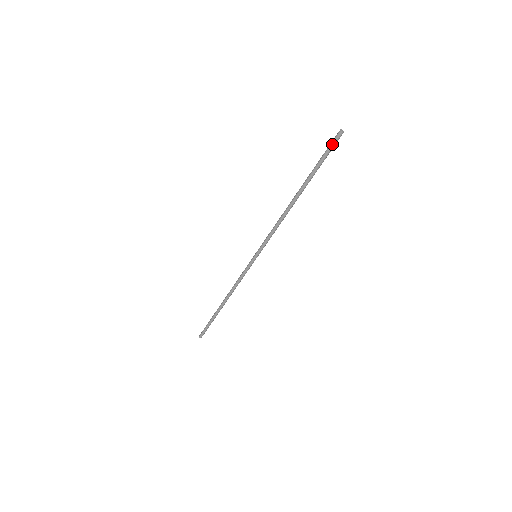
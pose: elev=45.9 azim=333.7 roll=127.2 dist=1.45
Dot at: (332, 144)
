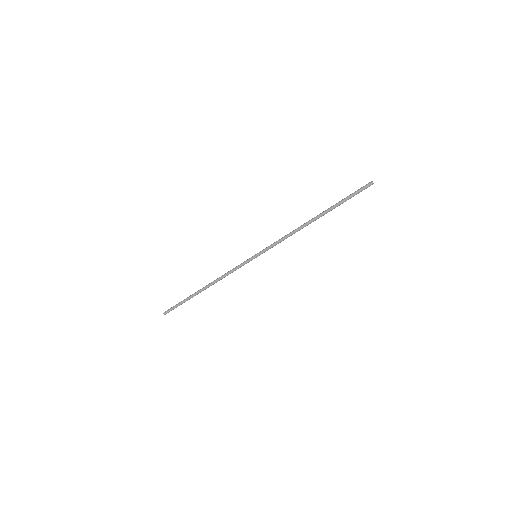
Dot at: (362, 190)
